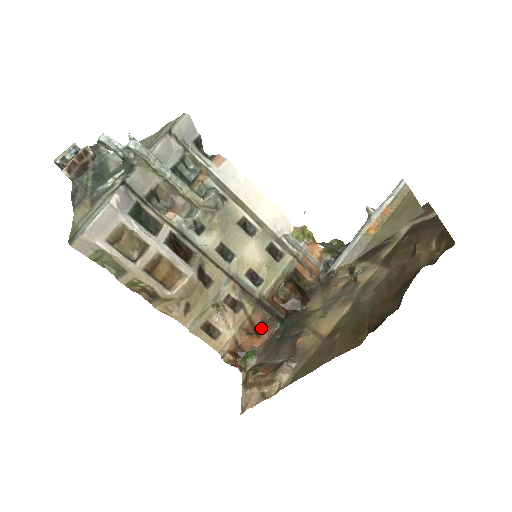
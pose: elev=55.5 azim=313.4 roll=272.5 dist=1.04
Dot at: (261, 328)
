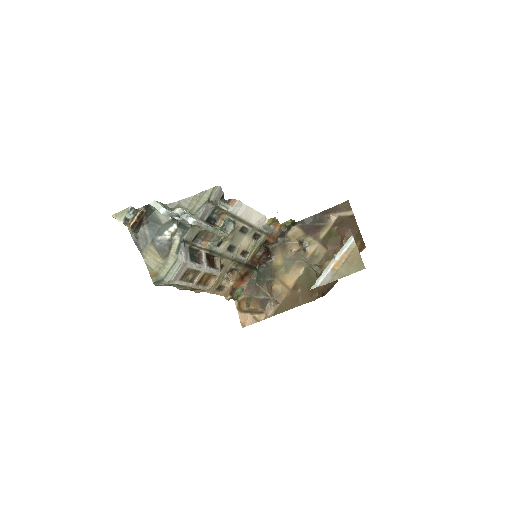
Dot at: (244, 275)
